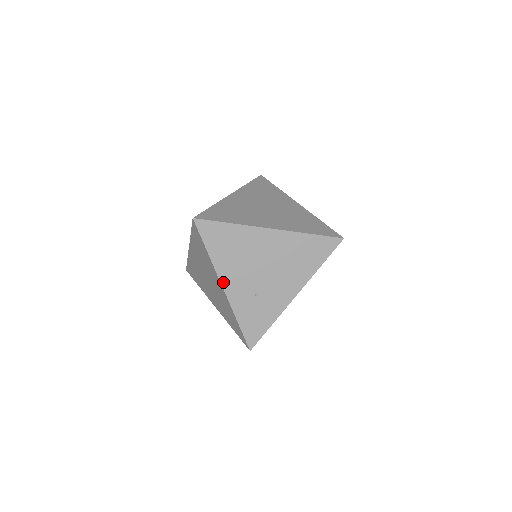
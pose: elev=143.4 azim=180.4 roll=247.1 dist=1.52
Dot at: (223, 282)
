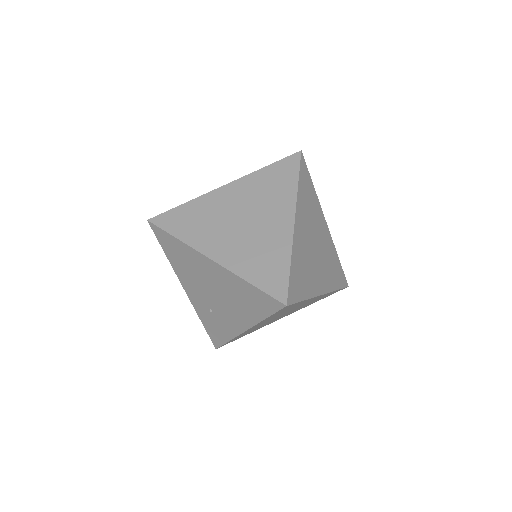
Dot at: (183, 285)
